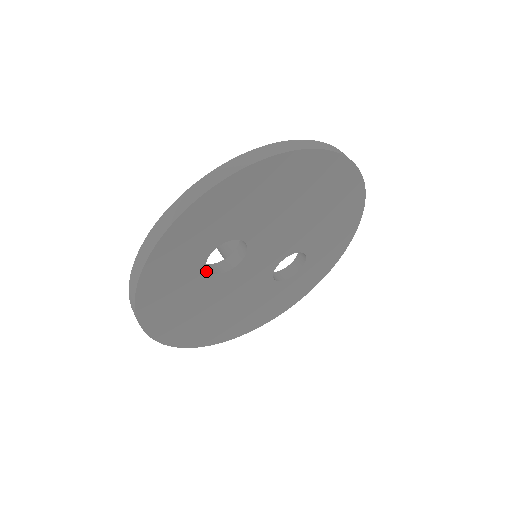
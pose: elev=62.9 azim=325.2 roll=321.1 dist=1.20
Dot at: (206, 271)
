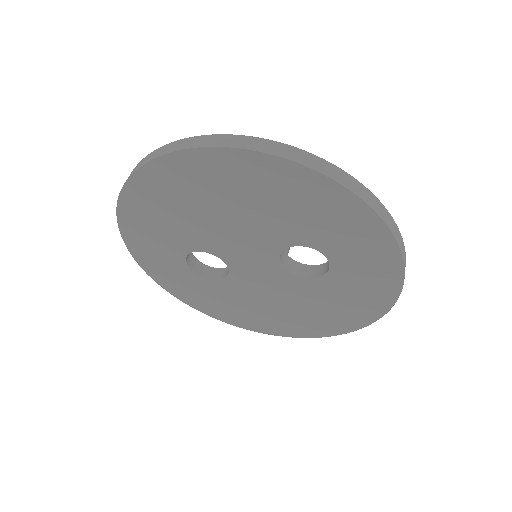
Dot at: (206, 278)
